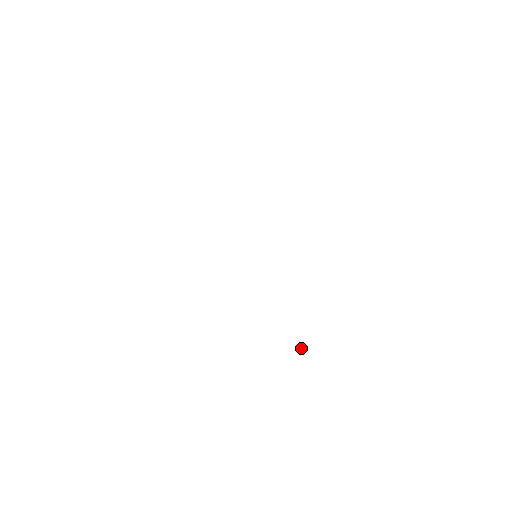
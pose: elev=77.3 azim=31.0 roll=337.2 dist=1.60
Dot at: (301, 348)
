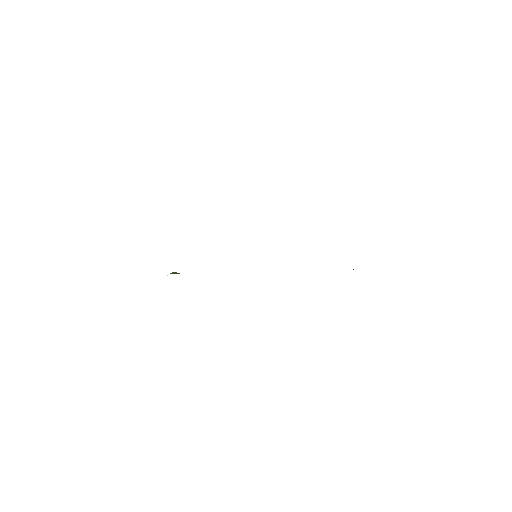
Dot at: occluded
